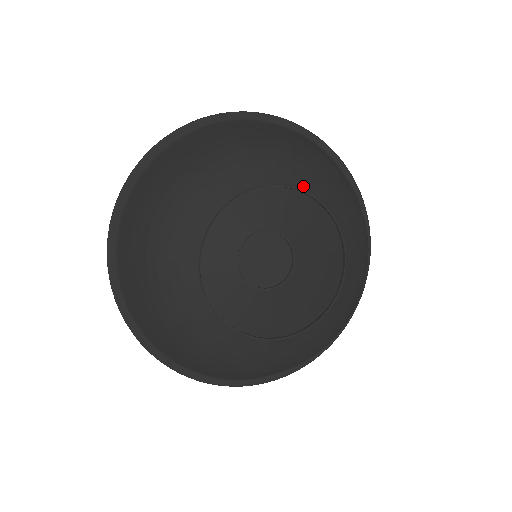
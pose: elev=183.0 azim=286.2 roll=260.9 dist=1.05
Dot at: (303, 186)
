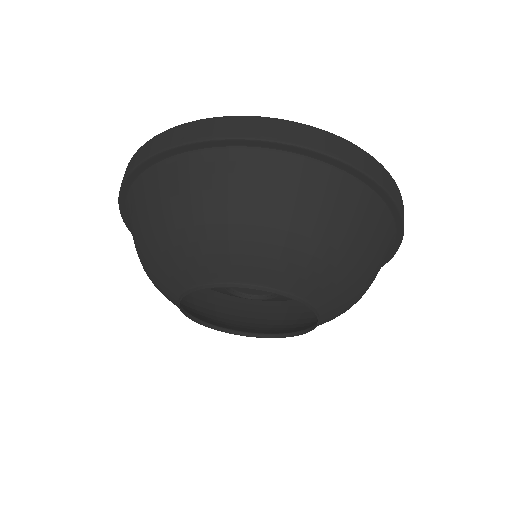
Dot at: (261, 281)
